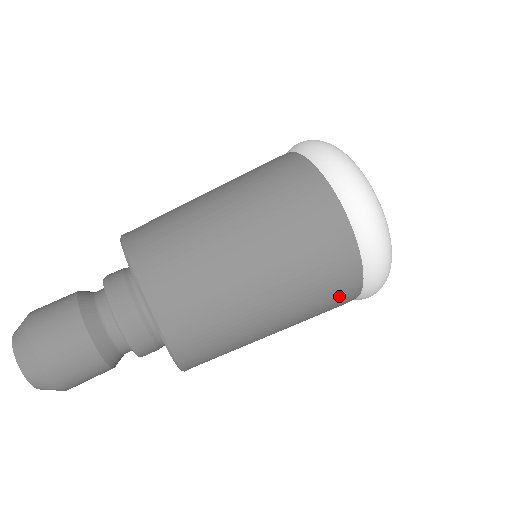
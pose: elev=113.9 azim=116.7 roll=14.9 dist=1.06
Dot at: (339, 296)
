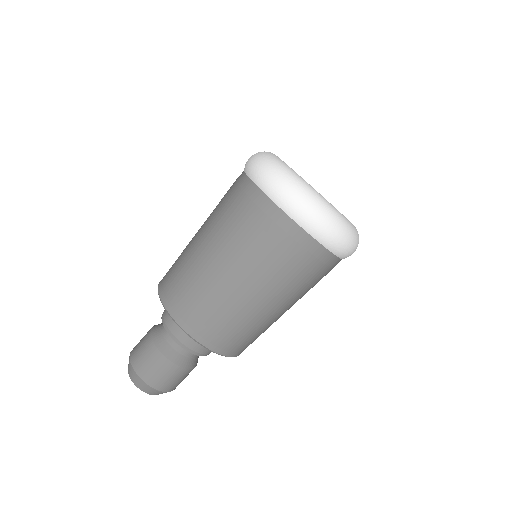
Dot at: (302, 258)
